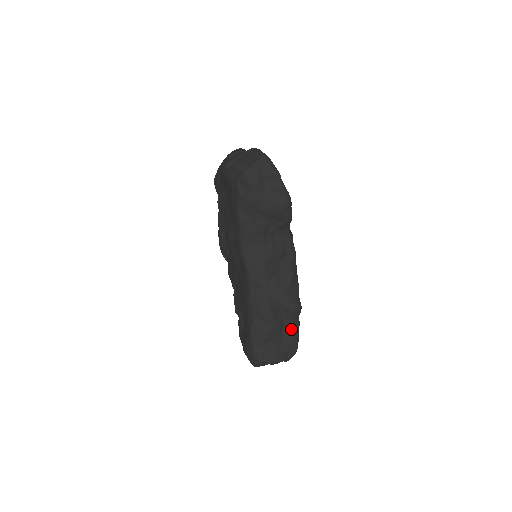
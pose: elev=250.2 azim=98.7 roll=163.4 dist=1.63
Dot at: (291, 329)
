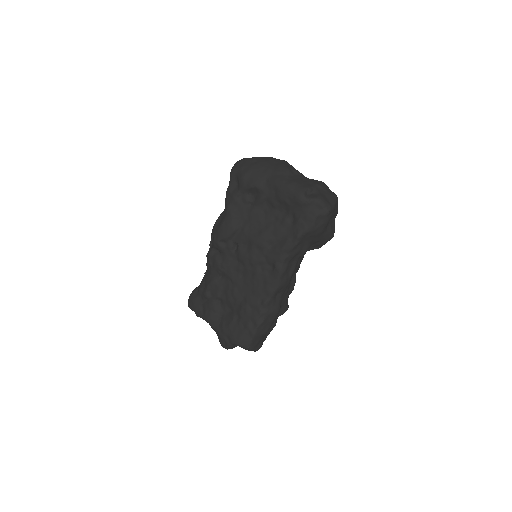
Dot at: (275, 324)
